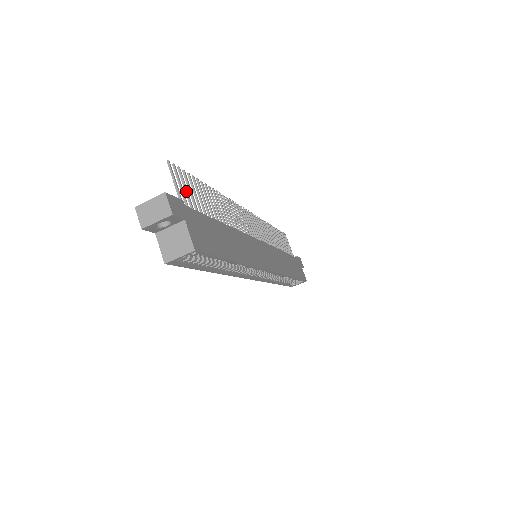
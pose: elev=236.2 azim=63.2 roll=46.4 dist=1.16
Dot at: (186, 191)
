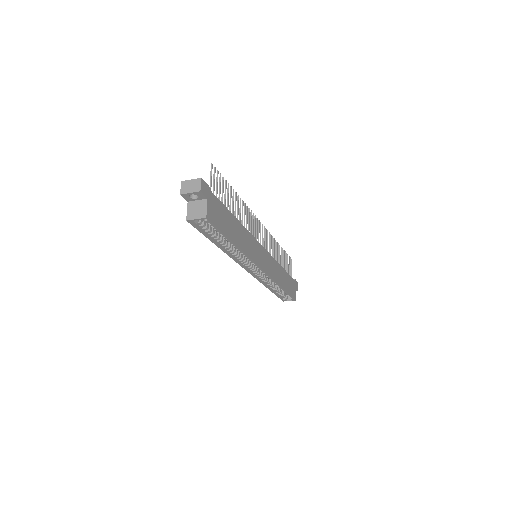
Dot at: (217, 186)
